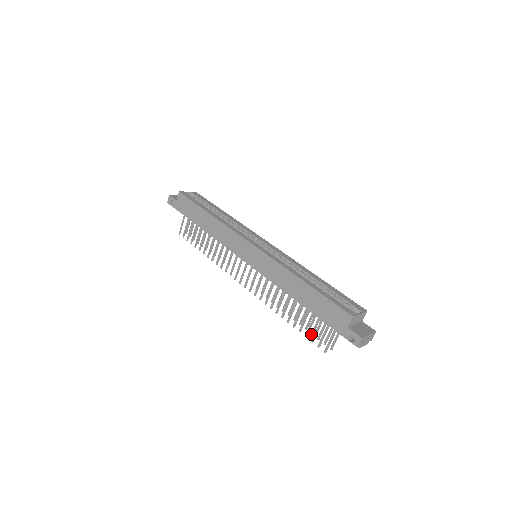
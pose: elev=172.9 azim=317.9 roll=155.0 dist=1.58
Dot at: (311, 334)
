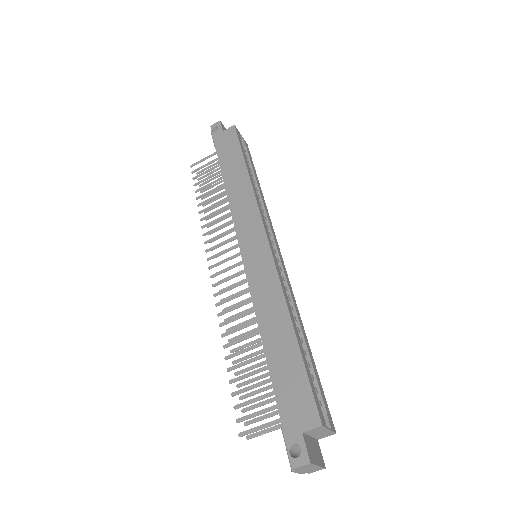
Dot at: (239, 397)
